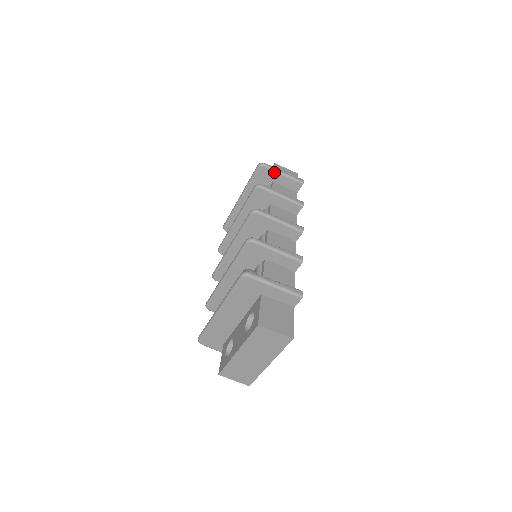
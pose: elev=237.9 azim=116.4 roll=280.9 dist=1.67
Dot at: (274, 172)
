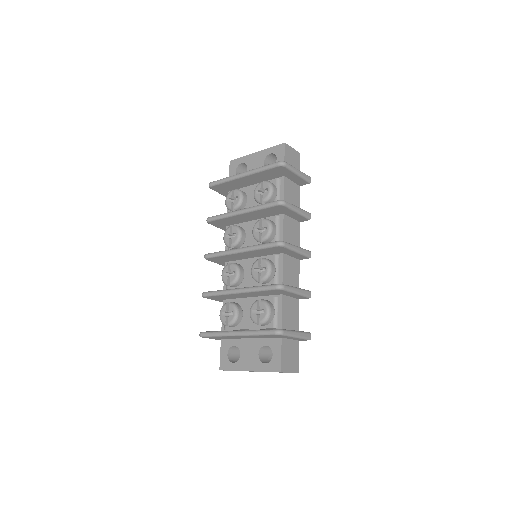
Dot at: (291, 172)
